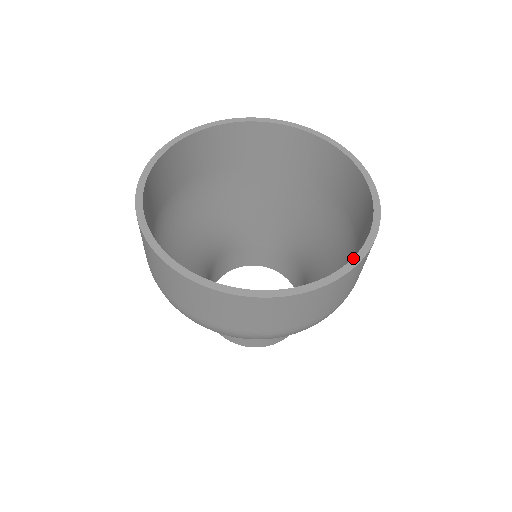
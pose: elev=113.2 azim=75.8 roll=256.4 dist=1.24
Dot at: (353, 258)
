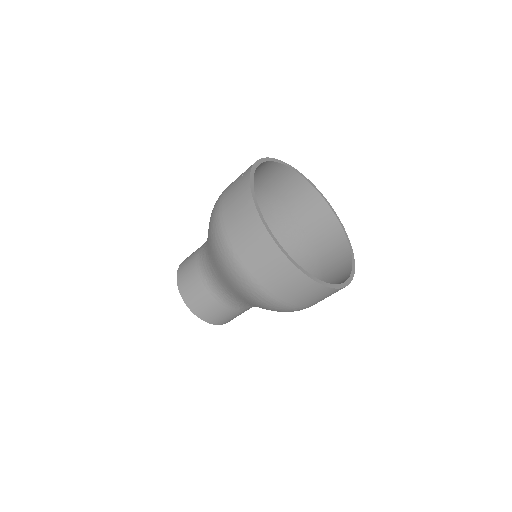
Dot at: (335, 284)
